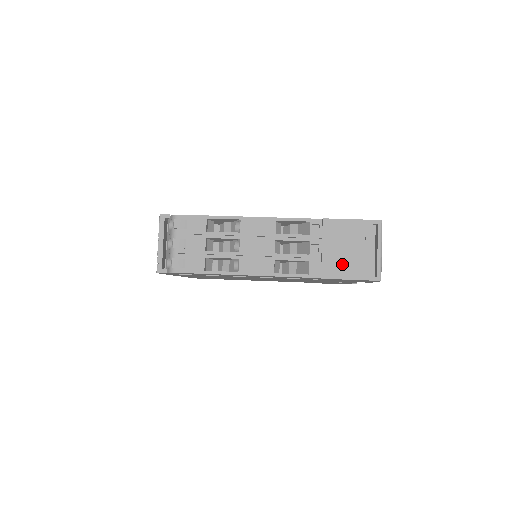
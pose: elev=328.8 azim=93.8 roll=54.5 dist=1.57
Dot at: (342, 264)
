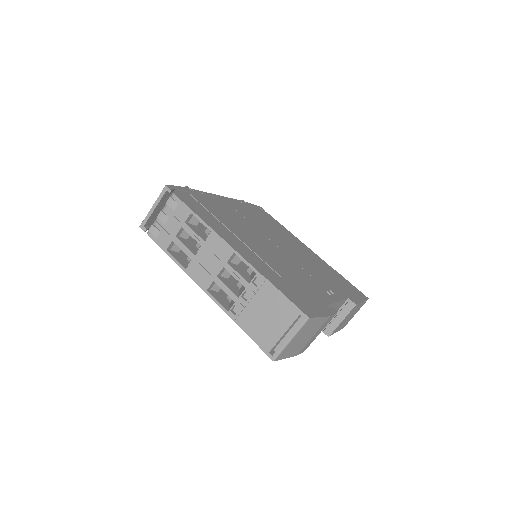
Dot at: (255, 324)
